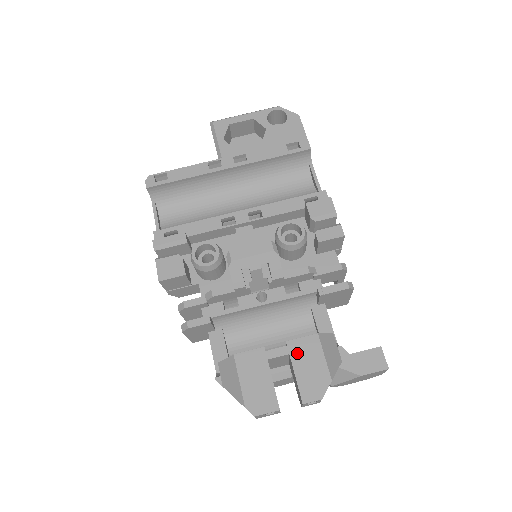
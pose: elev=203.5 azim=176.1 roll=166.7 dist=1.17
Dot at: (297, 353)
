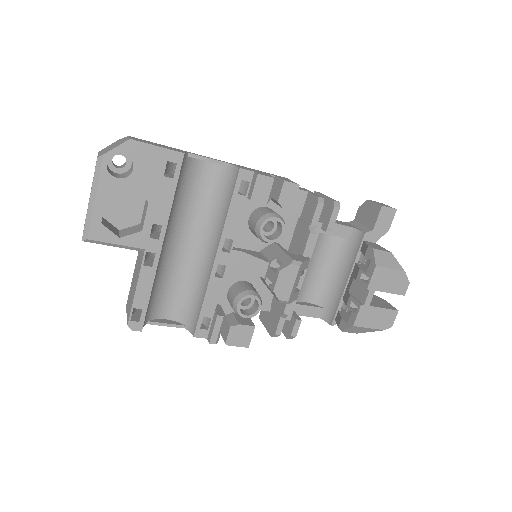
Dot at: (378, 286)
